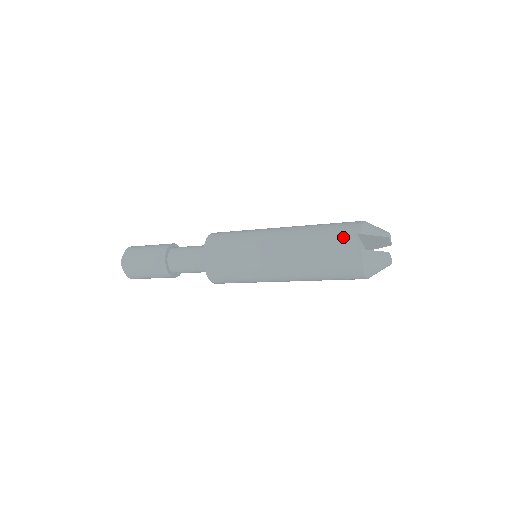
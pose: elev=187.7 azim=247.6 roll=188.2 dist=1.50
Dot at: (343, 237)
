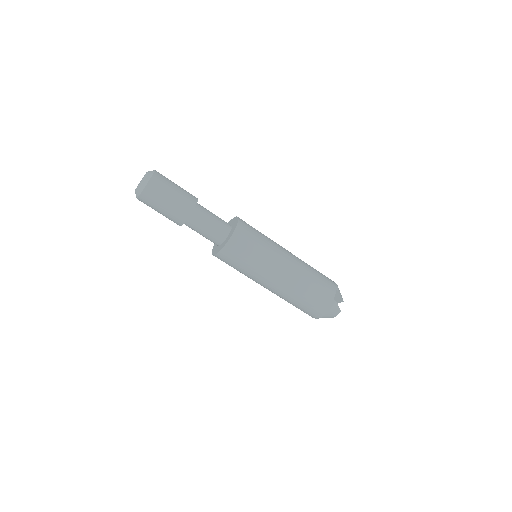
Dot at: (329, 286)
